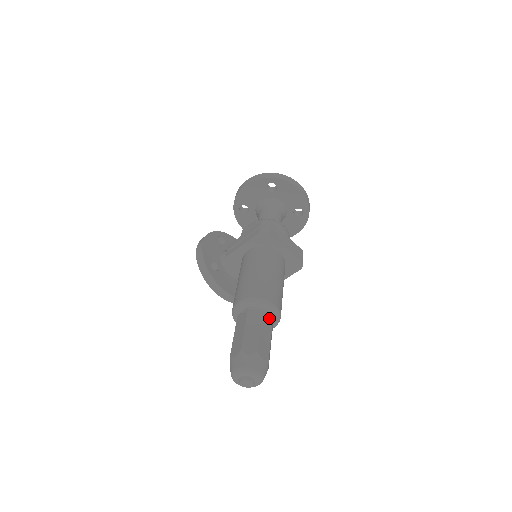
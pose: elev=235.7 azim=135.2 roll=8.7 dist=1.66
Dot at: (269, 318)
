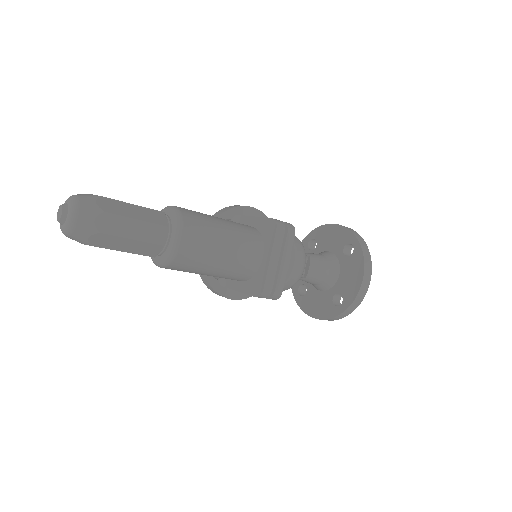
Dot at: (162, 238)
